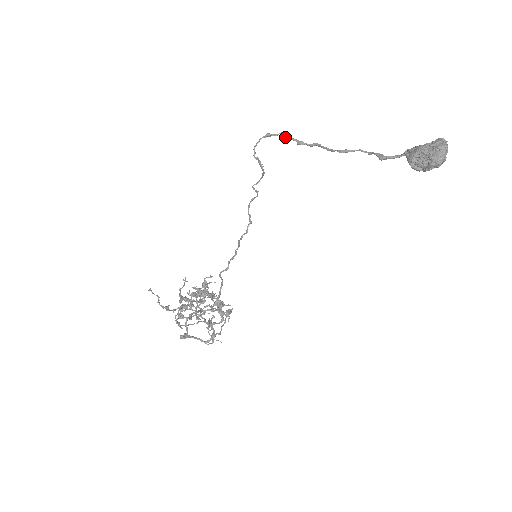
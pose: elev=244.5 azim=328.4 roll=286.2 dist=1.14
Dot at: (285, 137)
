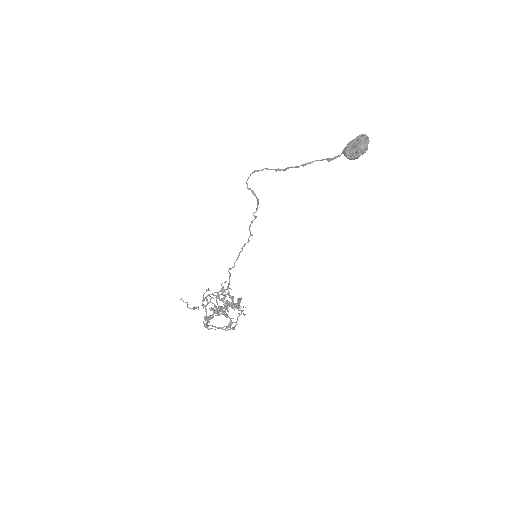
Dot at: (267, 169)
